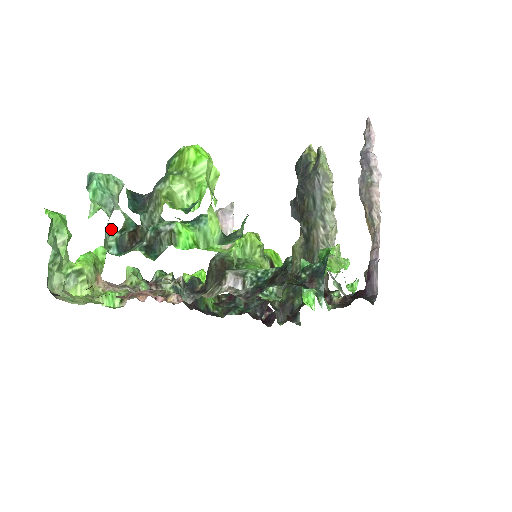
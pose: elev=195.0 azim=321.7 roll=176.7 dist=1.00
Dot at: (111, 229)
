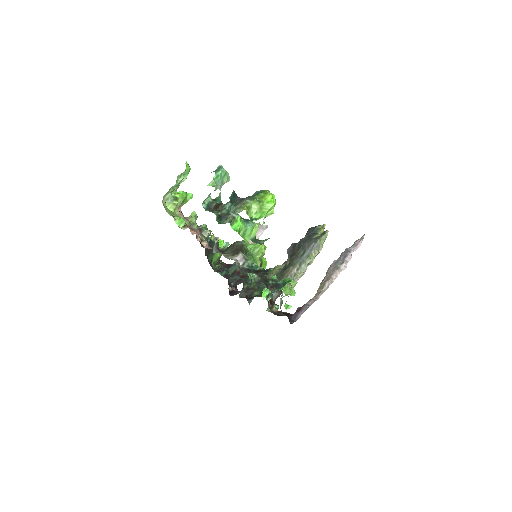
Dot at: (210, 196)
